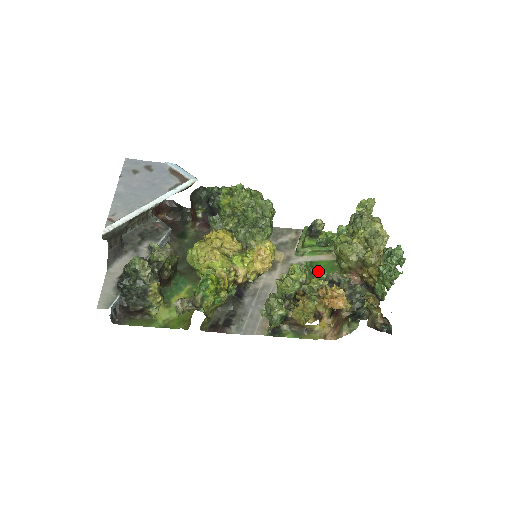
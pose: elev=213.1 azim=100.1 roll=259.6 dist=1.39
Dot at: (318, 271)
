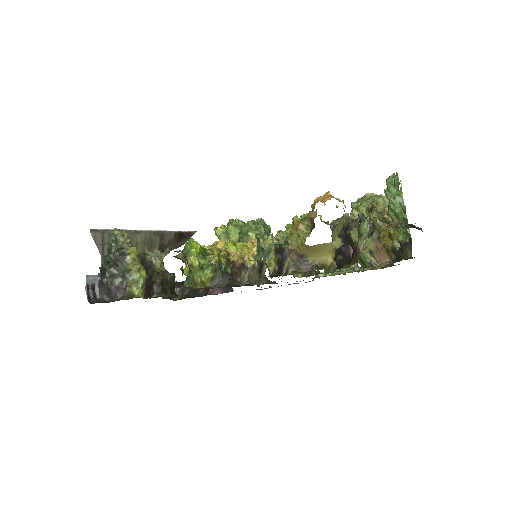
Dot at: occluded
